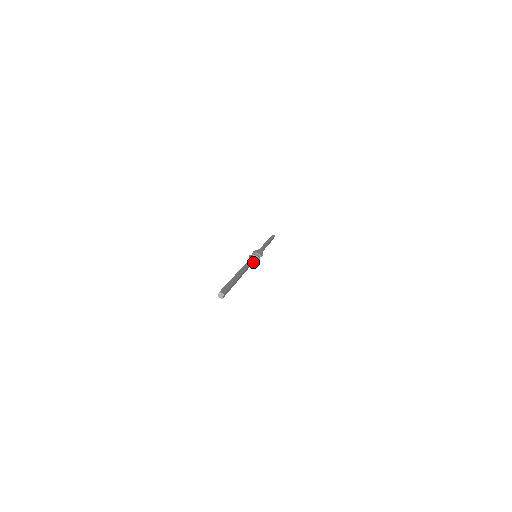
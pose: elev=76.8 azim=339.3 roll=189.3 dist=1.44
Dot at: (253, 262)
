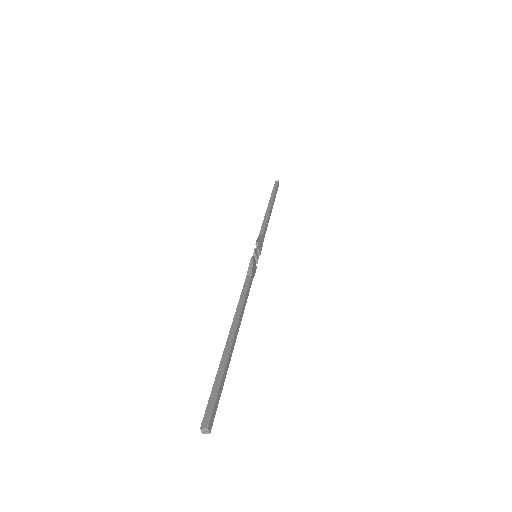
Dot at: occluded
